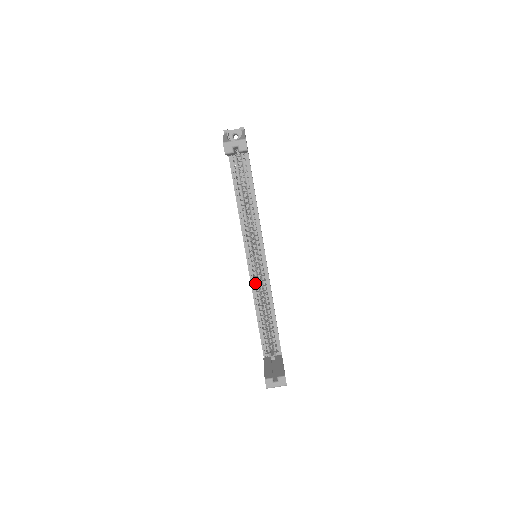
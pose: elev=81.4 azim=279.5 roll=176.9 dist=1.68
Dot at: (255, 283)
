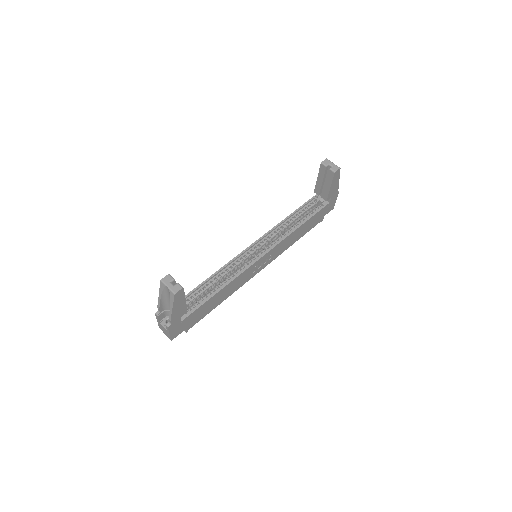
Dot at: (235, 262)
